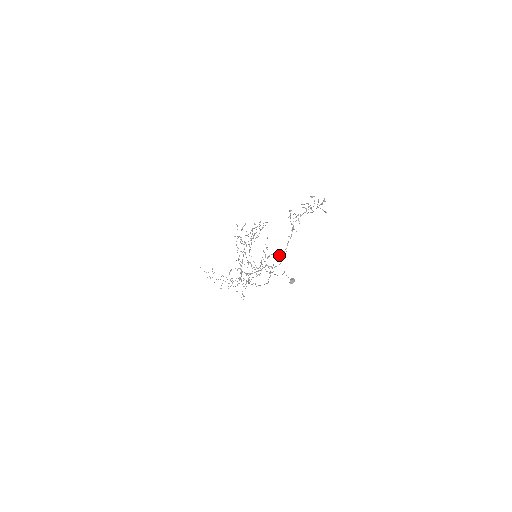
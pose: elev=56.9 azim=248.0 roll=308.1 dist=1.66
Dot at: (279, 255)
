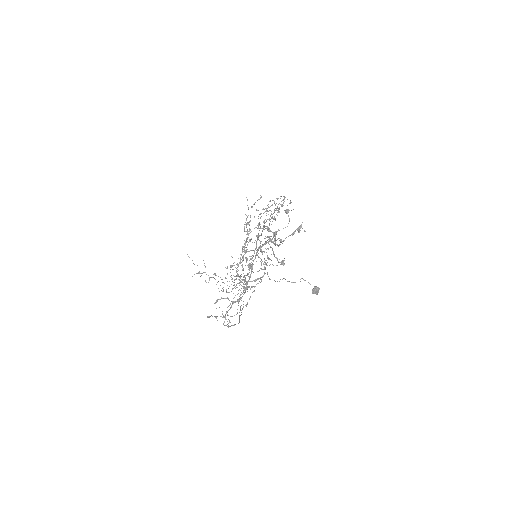
Dot at: (234, 301)
